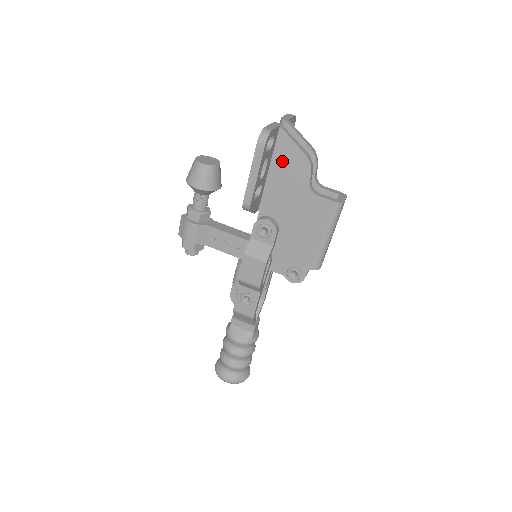
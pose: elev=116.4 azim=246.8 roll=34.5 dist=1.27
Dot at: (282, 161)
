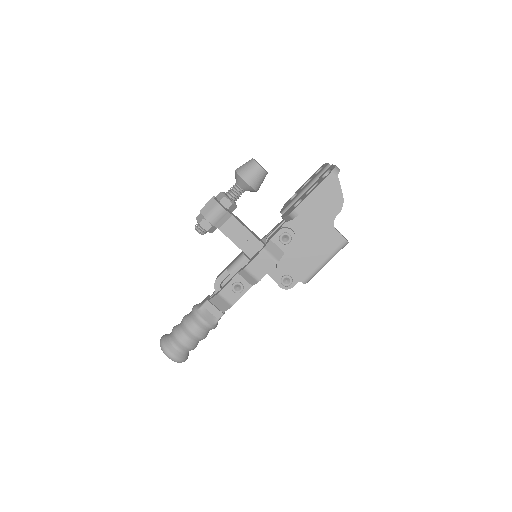
Dot at: (324, 194)
